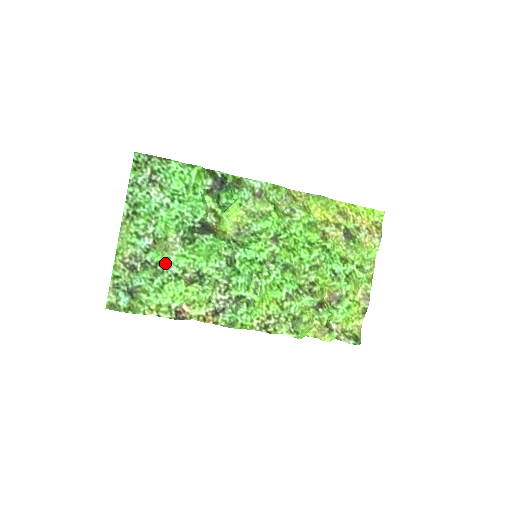
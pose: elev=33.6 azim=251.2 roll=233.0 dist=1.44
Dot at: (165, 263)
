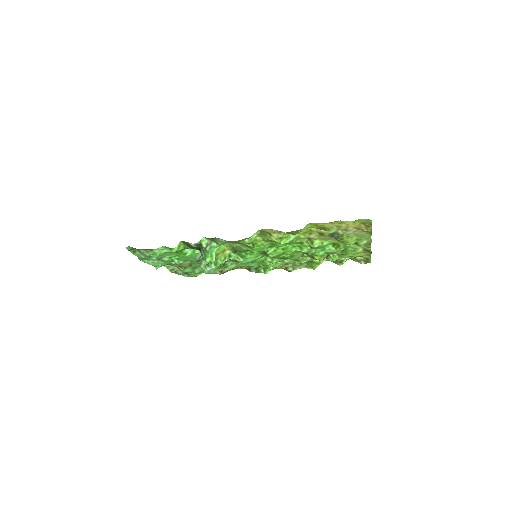
Dot at: (195, 264)
